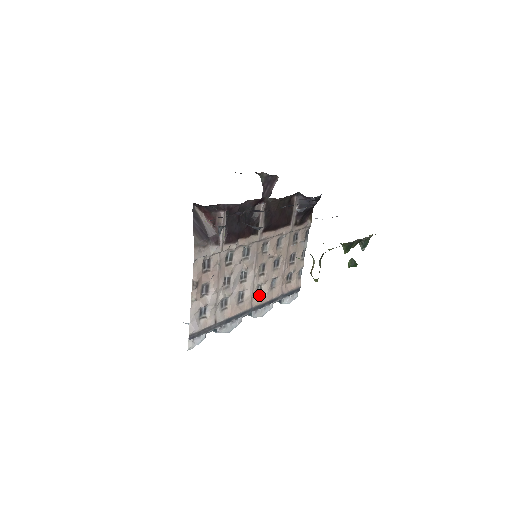
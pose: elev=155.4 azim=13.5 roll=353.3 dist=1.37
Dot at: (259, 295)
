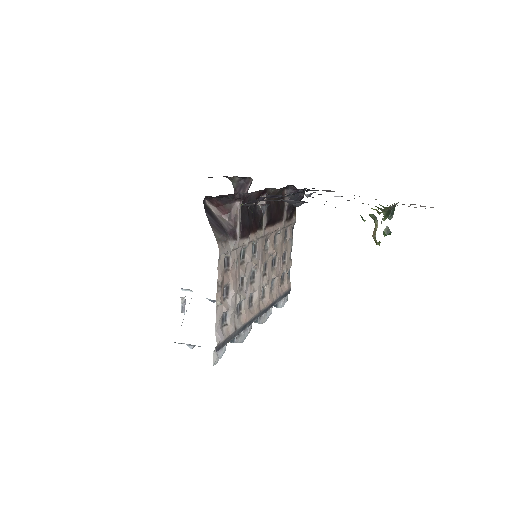
Dot at: (263, 298)
